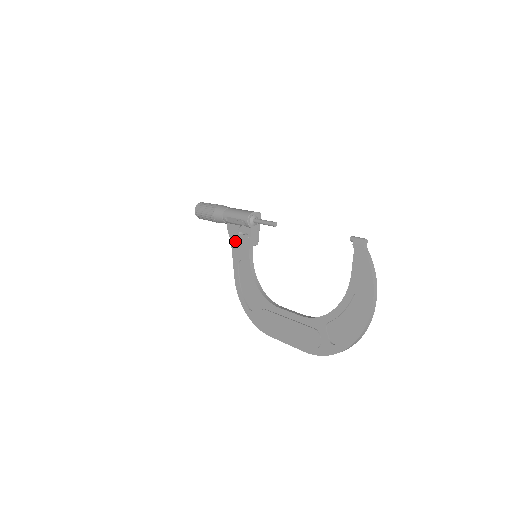
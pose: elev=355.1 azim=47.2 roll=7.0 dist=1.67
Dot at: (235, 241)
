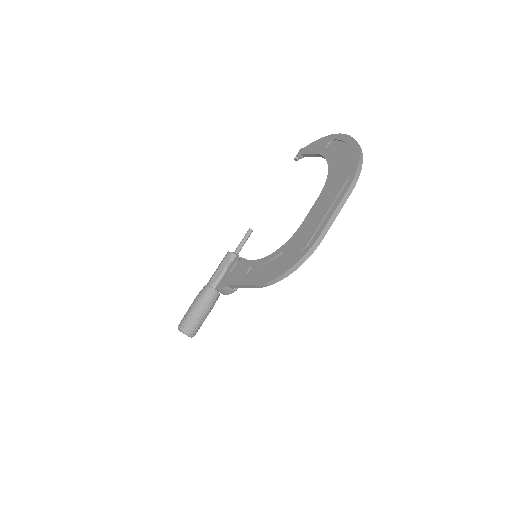
Dot at: (231, 279)
